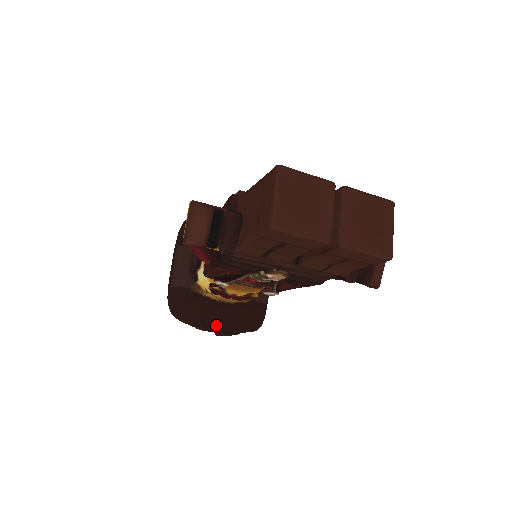
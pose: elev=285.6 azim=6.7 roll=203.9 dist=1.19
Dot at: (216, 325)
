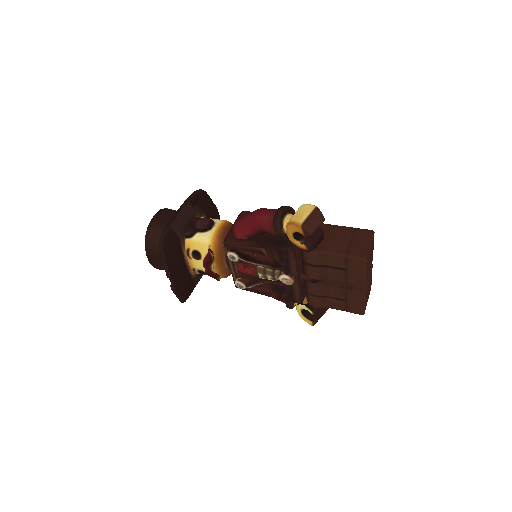
Dot at: (176, 279)
